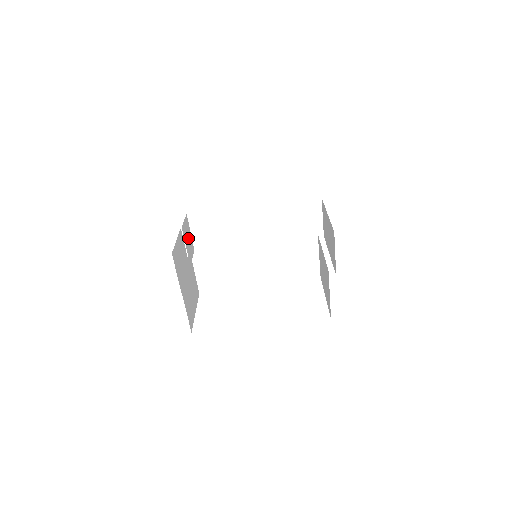
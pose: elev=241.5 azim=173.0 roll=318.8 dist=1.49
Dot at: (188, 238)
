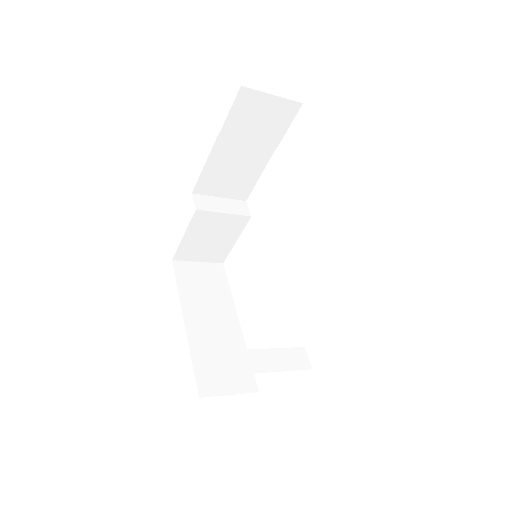
Dot at: (260, 116)
